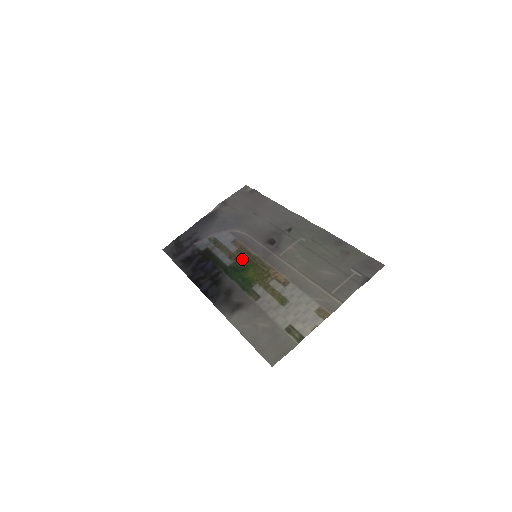
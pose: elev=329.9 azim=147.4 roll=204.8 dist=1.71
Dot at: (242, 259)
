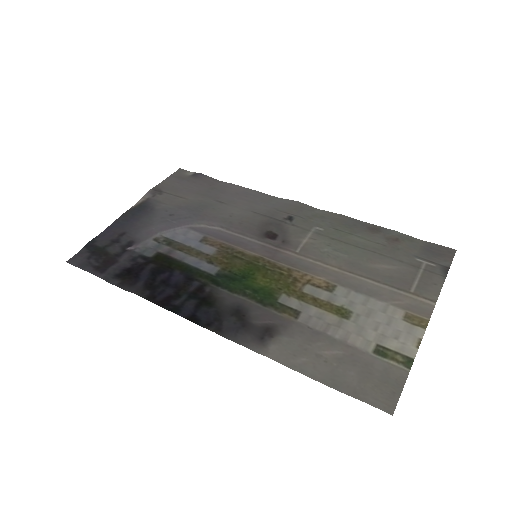
Dot at: (235, 262)
